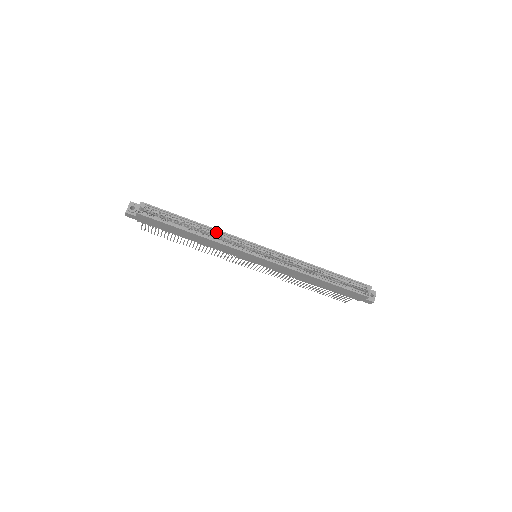
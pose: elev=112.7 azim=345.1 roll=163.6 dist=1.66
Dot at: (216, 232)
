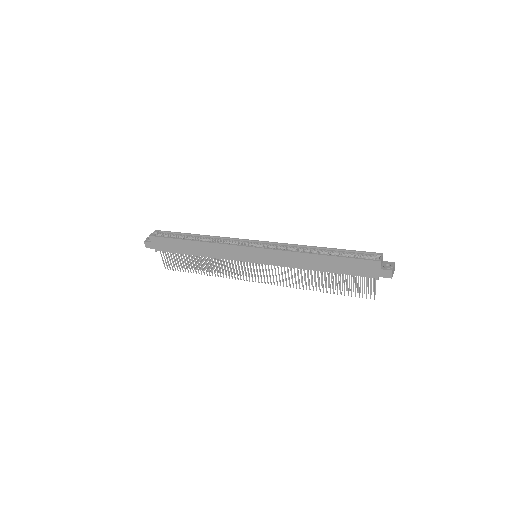
Dot at: (215, 238)
